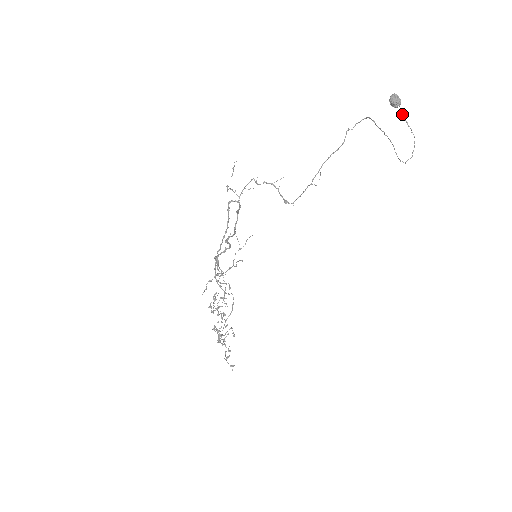
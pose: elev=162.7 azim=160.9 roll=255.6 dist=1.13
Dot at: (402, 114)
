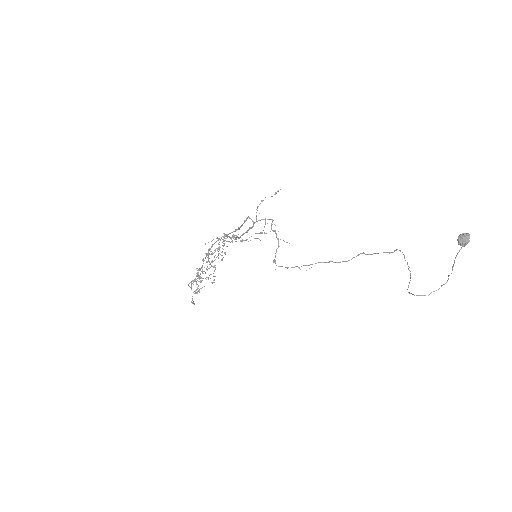
Dot at: occluded
